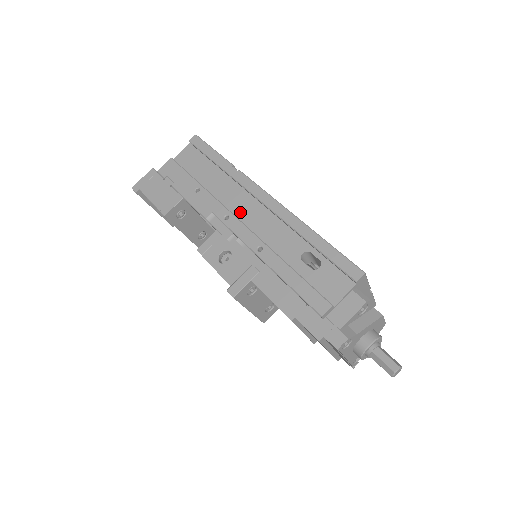
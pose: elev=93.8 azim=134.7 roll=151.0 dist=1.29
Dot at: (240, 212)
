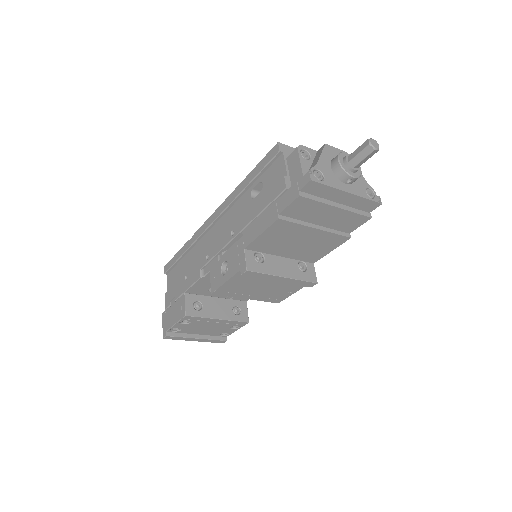
Dot at: (211, 245)
